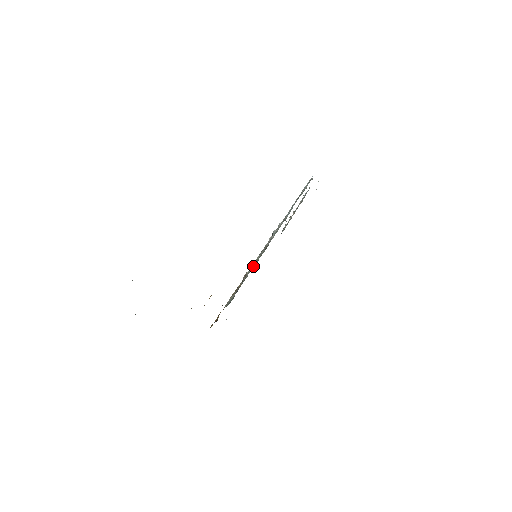
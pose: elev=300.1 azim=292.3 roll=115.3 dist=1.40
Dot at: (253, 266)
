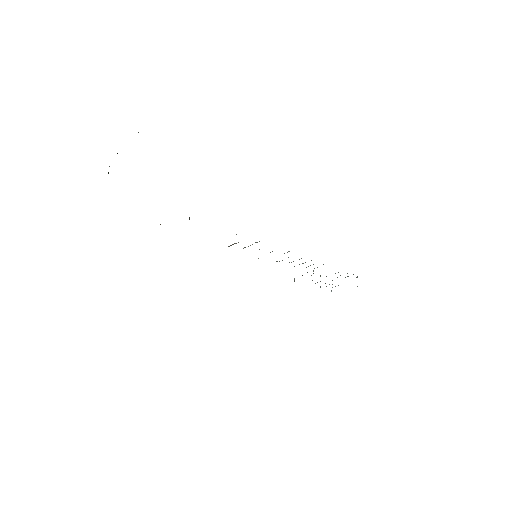
Dot at: occluded
